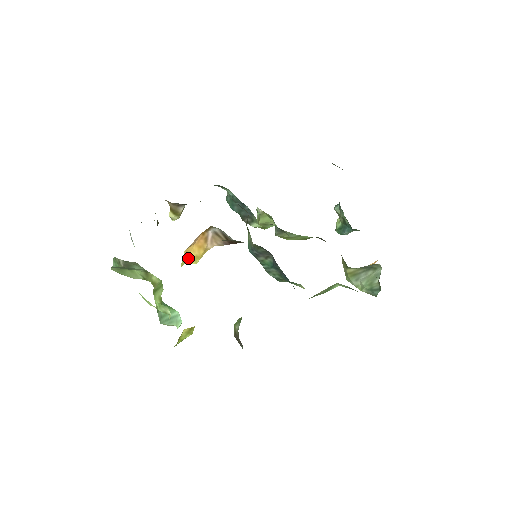
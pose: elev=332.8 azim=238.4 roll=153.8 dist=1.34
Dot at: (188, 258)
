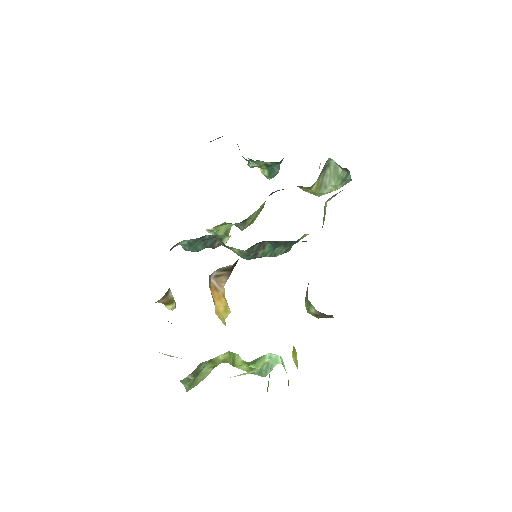
Dot at: (222, 315)
